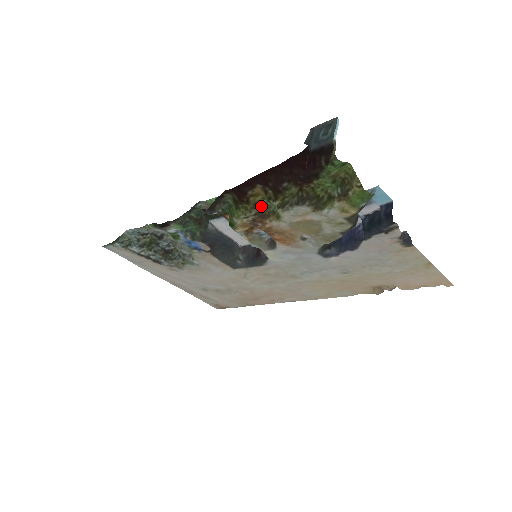
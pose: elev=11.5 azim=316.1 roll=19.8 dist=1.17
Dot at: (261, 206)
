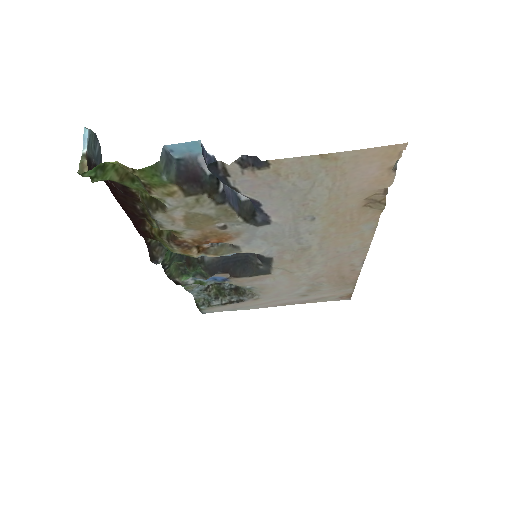
Dot at: (165, 231)
